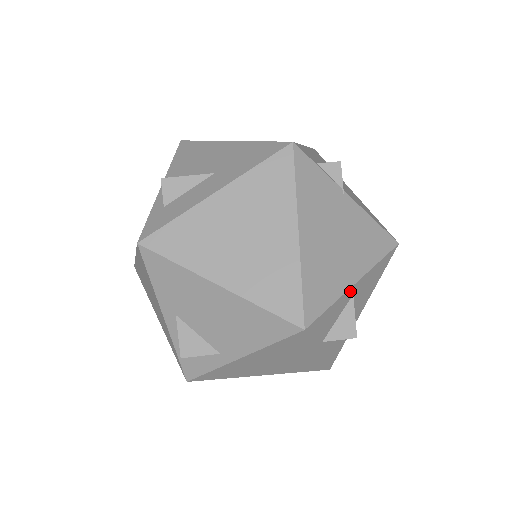
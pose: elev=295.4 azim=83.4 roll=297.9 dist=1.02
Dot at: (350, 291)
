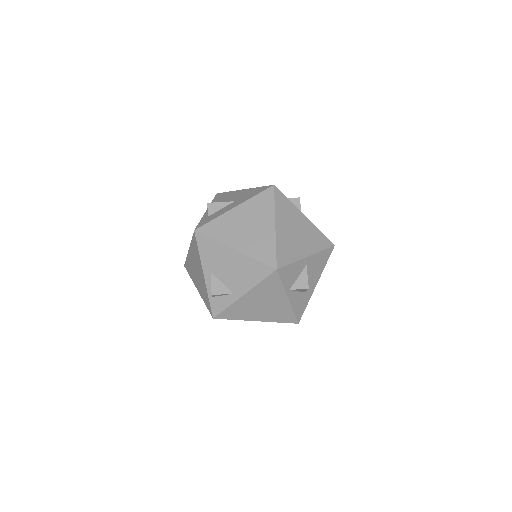
Dot at: (304, 261)
